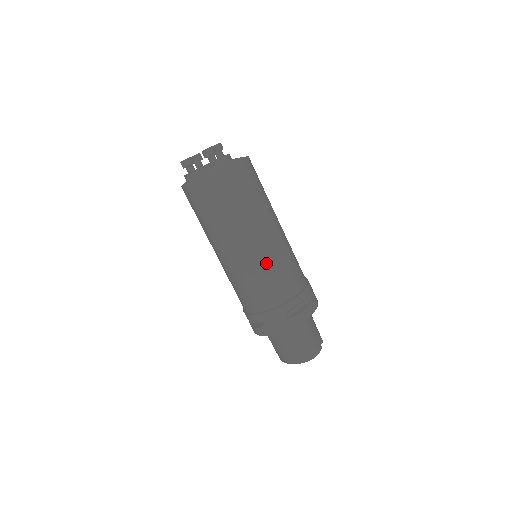
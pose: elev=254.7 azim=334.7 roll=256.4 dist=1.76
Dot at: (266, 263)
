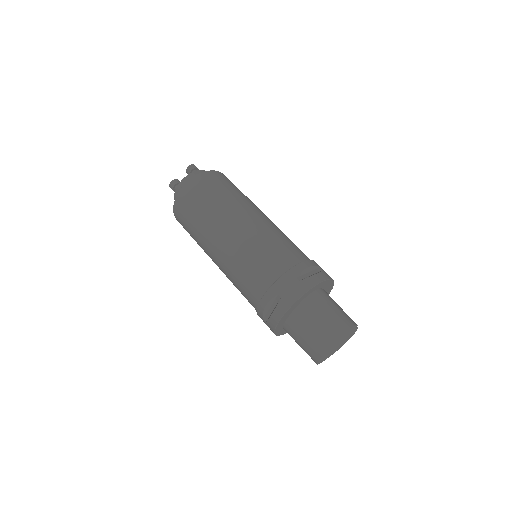
Dot at: (263, 235)
